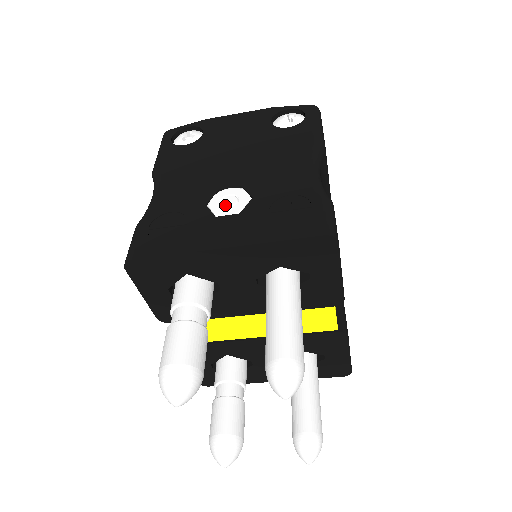
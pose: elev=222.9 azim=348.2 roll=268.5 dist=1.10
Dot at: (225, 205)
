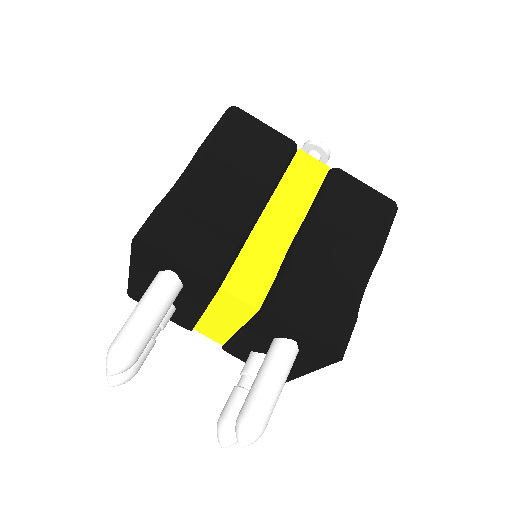
Dot at: occluded
